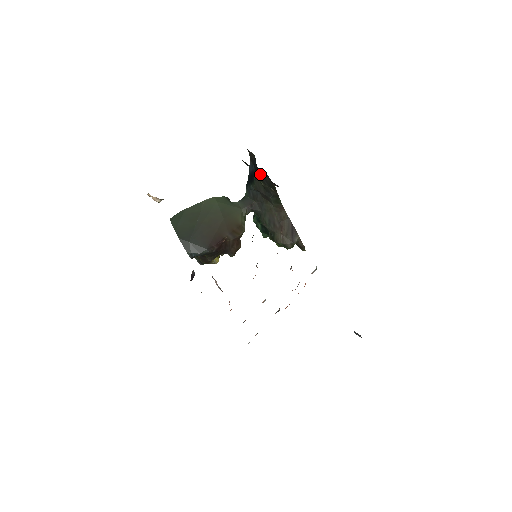
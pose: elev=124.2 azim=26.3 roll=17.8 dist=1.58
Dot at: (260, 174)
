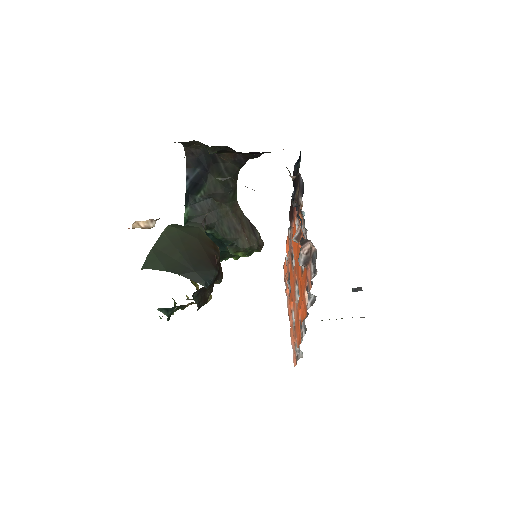
Dot at: (217, 166)
